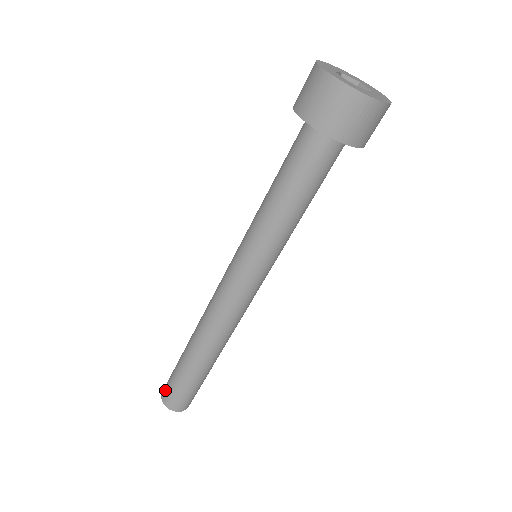
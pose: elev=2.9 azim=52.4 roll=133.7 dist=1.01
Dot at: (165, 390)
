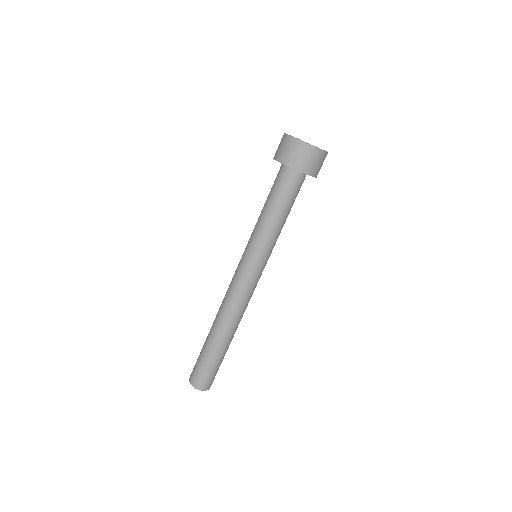
Dot at: (200, 381)
